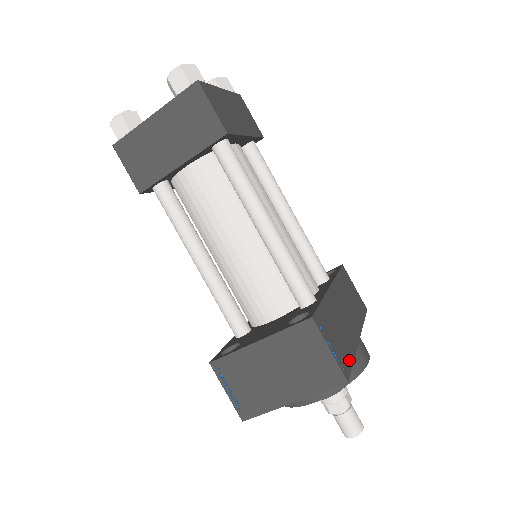
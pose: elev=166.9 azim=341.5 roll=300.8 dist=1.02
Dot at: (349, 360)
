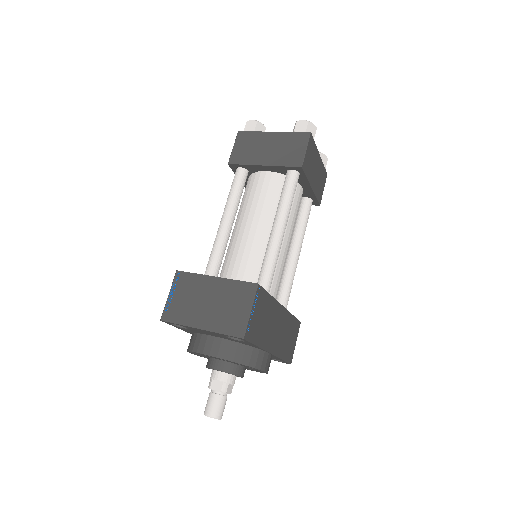
Dot at: (255, 339)
